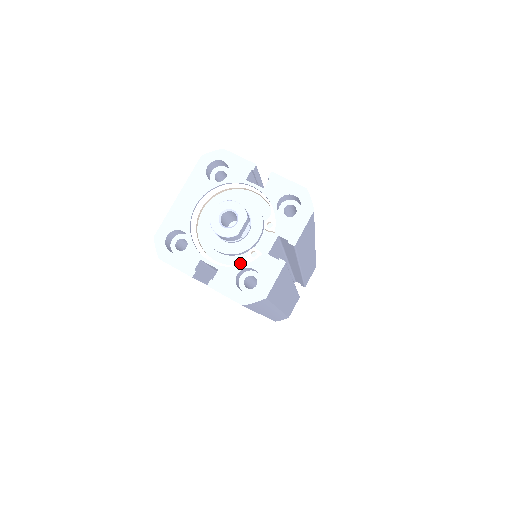
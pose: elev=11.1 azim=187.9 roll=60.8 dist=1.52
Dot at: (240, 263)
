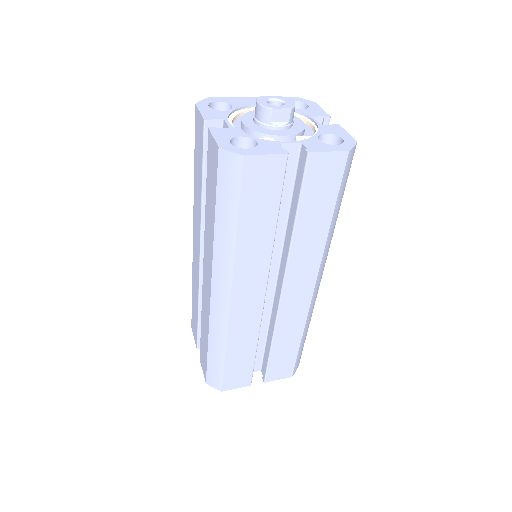
Dot at: occluded
